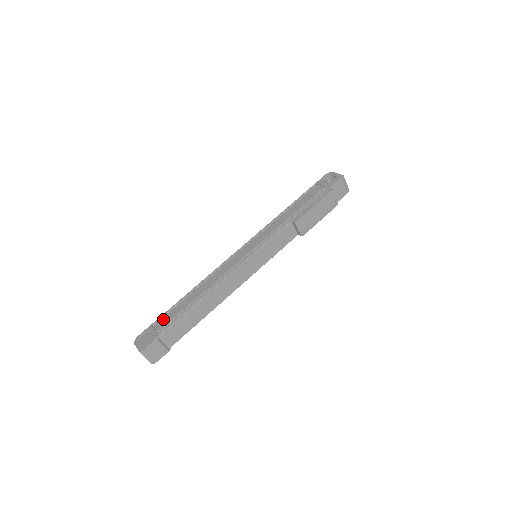
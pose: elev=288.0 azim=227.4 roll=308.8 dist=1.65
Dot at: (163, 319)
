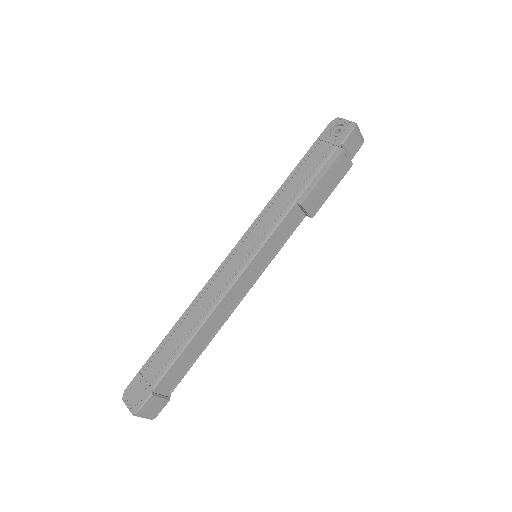
Dot at: (153, 363)
